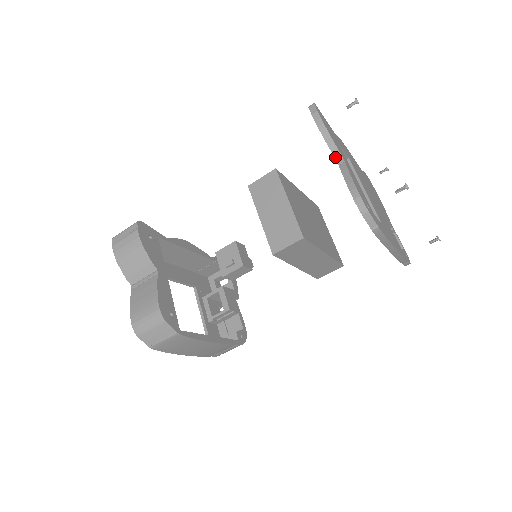
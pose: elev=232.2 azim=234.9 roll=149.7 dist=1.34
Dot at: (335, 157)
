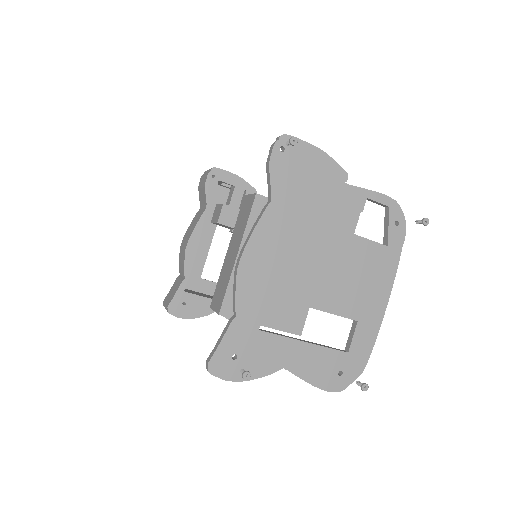
Dot at: (276, 368)
